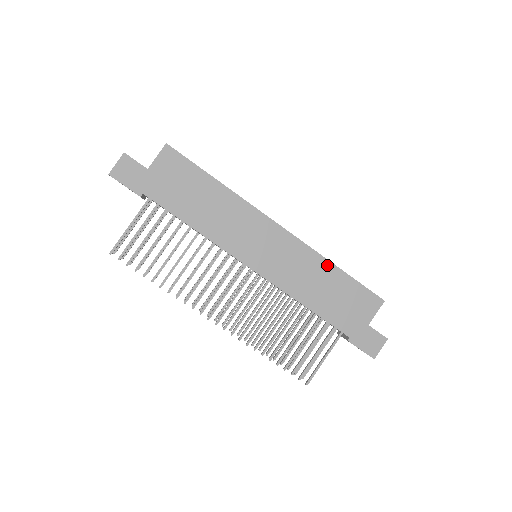
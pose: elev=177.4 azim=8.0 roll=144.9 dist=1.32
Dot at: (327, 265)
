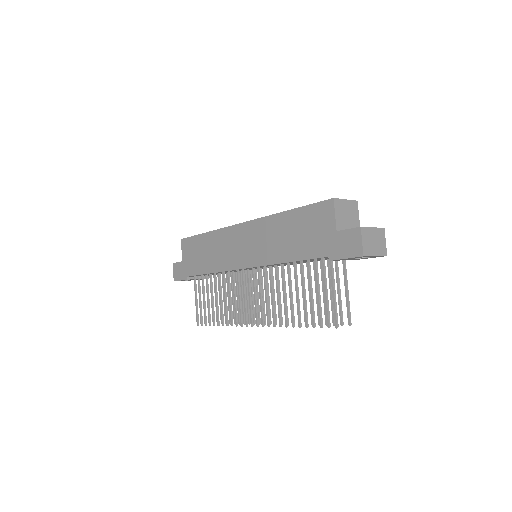
Dot at: (279, 217)
